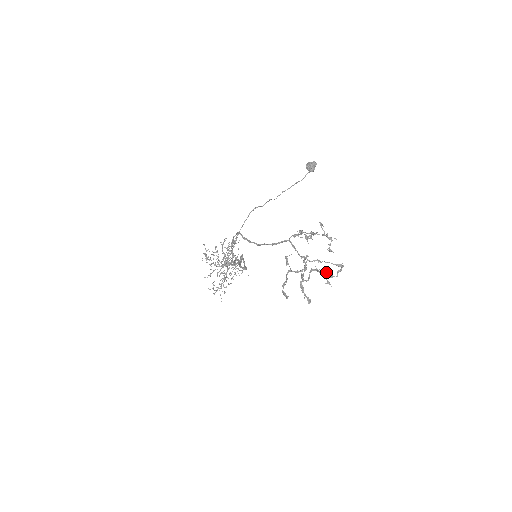
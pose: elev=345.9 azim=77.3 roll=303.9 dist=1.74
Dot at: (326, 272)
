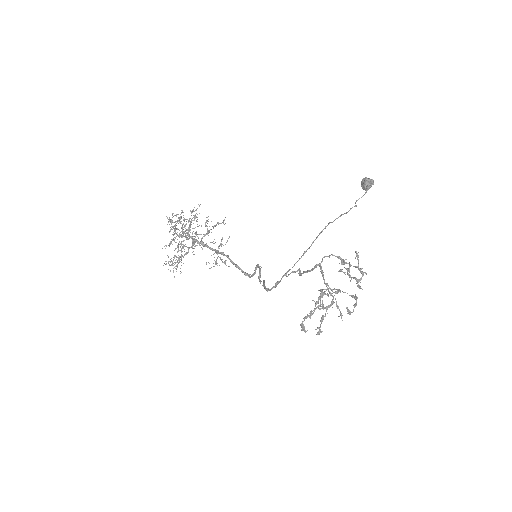
Dot at: (347, 307)
